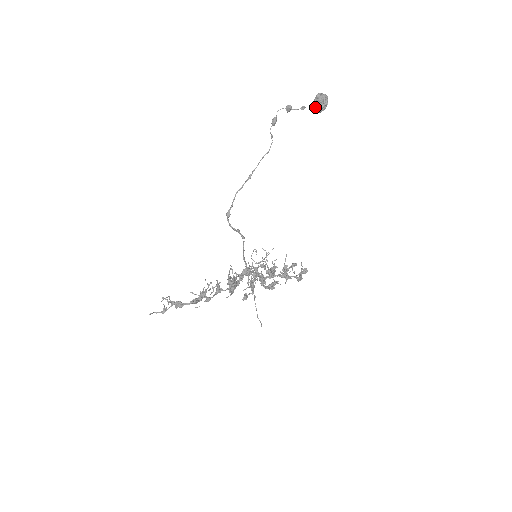
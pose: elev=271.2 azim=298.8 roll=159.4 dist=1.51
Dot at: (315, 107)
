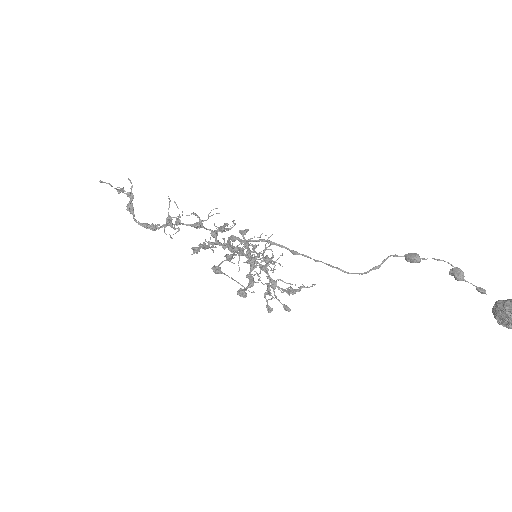
Dot at: (496, 310)
